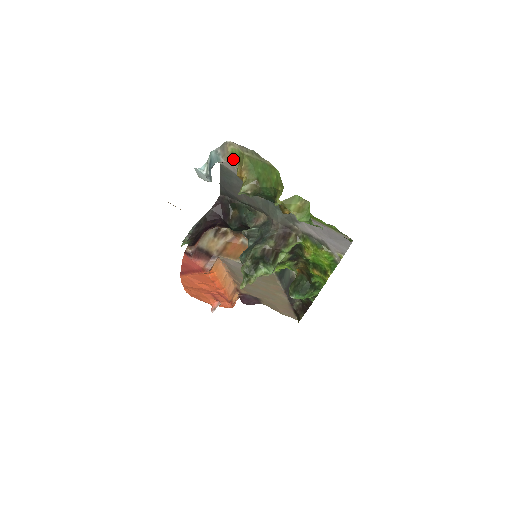
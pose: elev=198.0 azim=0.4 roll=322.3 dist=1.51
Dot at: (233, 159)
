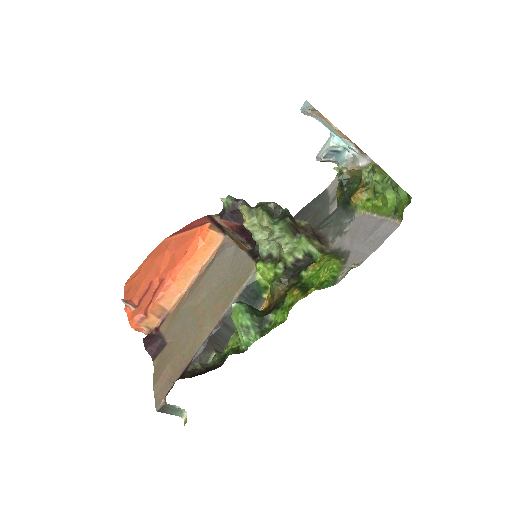
Dot at: occluded
